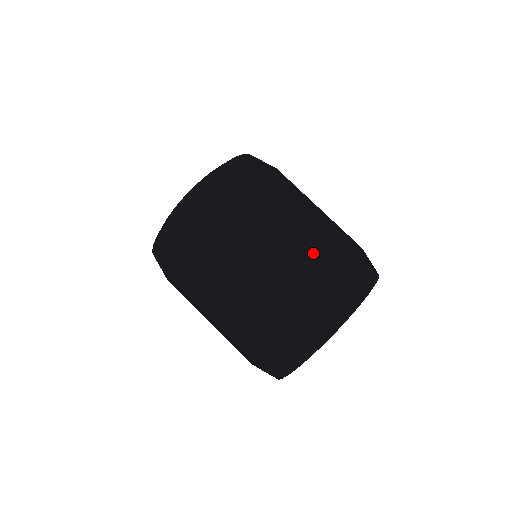
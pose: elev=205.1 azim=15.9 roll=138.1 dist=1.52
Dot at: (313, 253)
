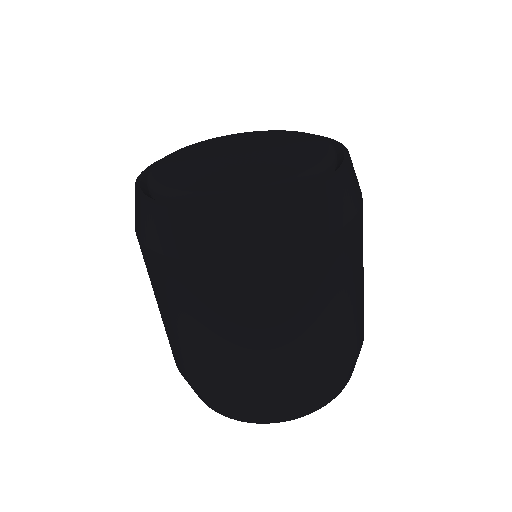
Dot at: (363, 310)
